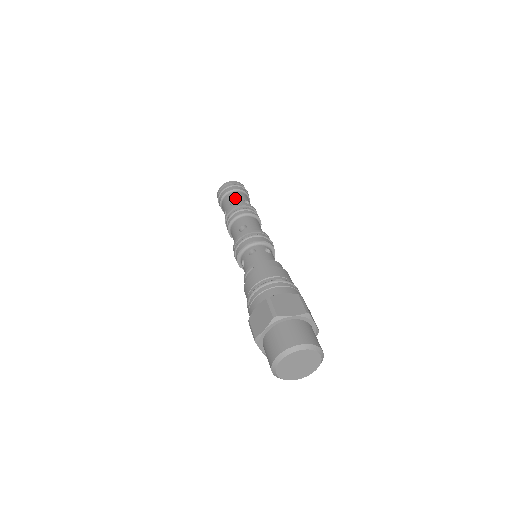
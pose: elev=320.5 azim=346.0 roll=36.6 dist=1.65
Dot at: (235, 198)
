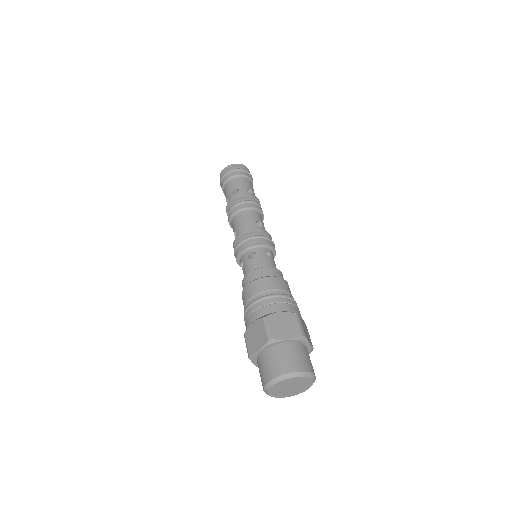
Dot at: (226, 195)
